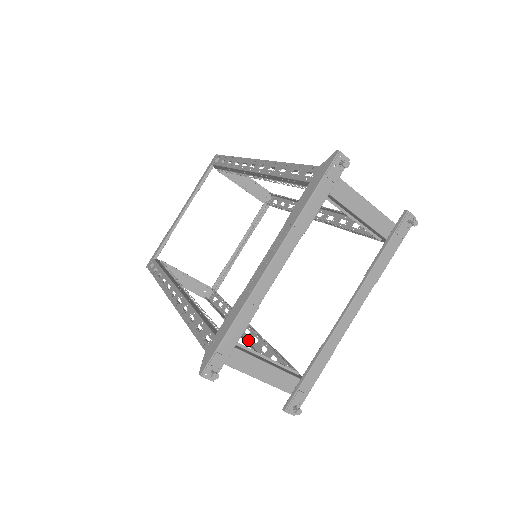
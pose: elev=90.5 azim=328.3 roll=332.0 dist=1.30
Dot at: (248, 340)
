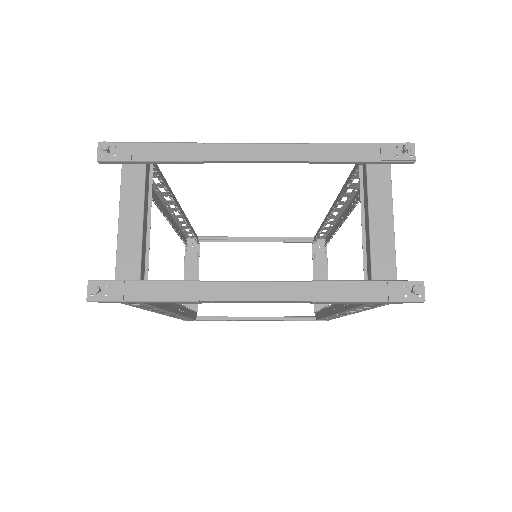
Dot at: occluded
